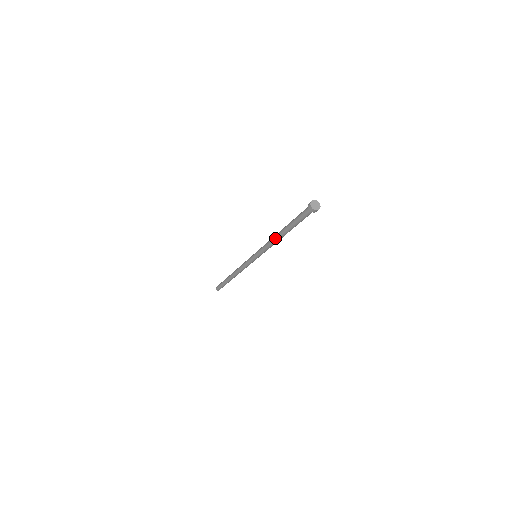
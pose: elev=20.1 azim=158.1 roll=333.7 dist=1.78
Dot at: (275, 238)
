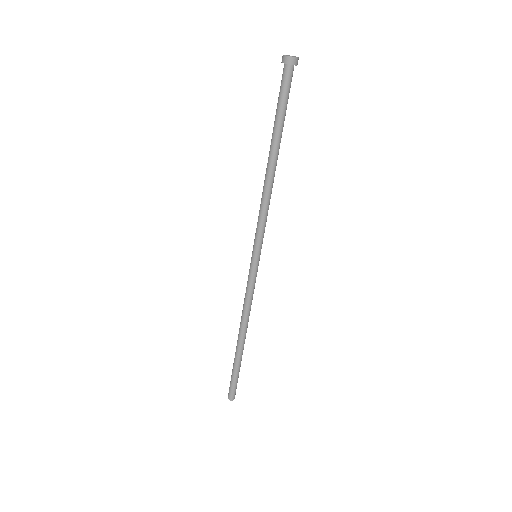
Dot at: (267, 181)
